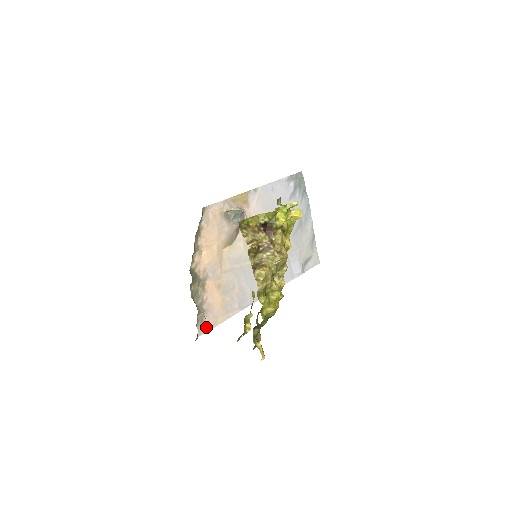
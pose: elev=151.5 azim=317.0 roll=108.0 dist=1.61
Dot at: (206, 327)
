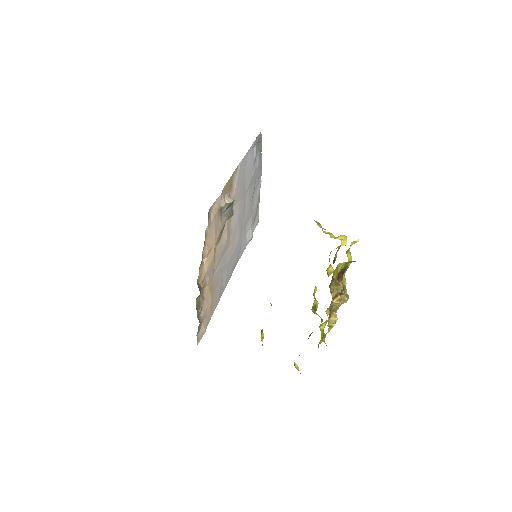
Dot at: (202, 333)
